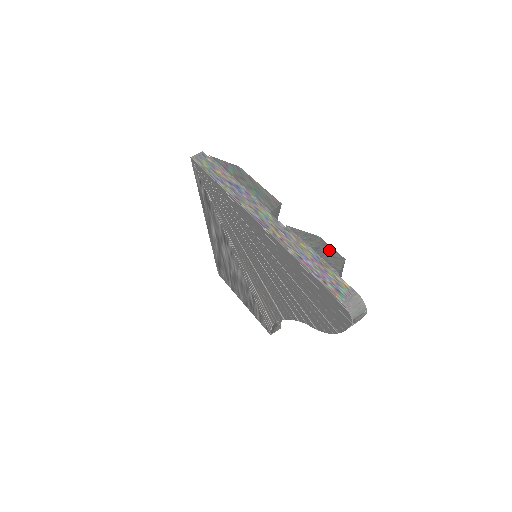
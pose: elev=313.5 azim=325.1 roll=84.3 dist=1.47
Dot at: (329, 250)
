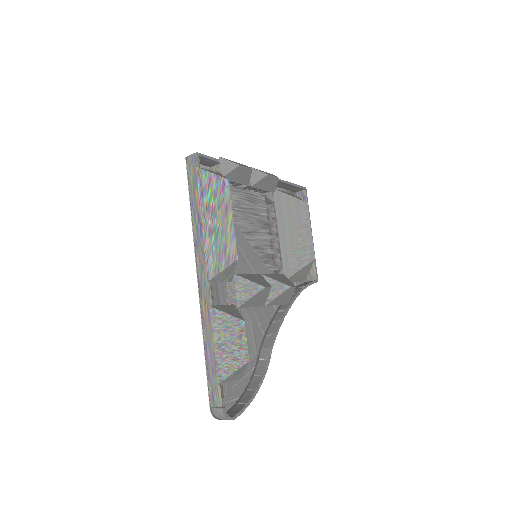
Dot at: (238, 347)
